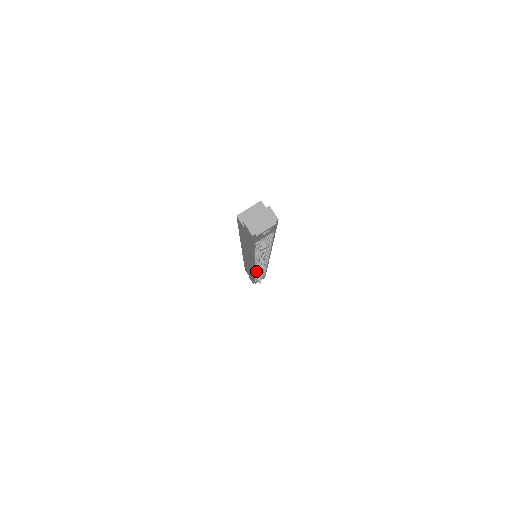
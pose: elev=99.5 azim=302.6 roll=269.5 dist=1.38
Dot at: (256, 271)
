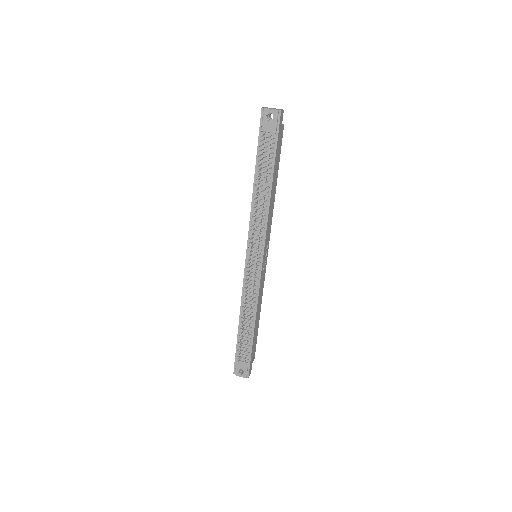
Dot at: (246, 283)
